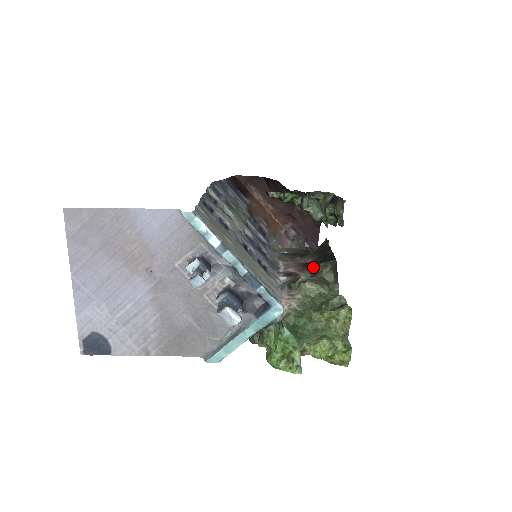
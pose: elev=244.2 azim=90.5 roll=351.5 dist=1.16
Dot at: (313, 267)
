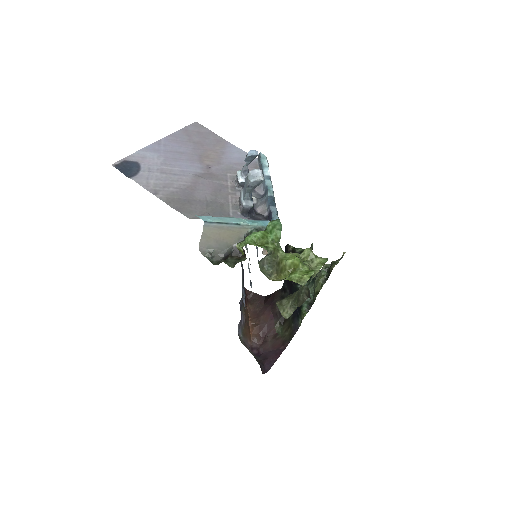
Dot at: occluded
